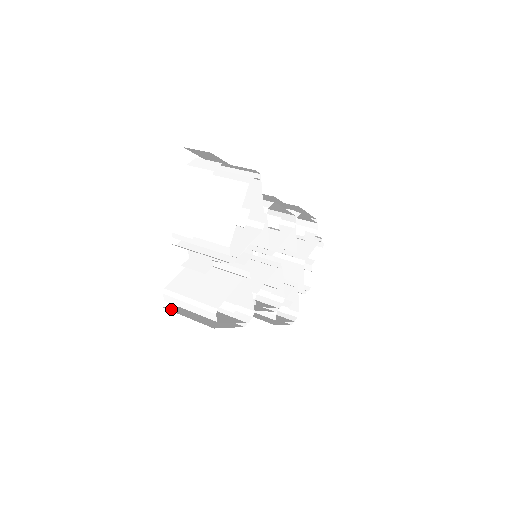
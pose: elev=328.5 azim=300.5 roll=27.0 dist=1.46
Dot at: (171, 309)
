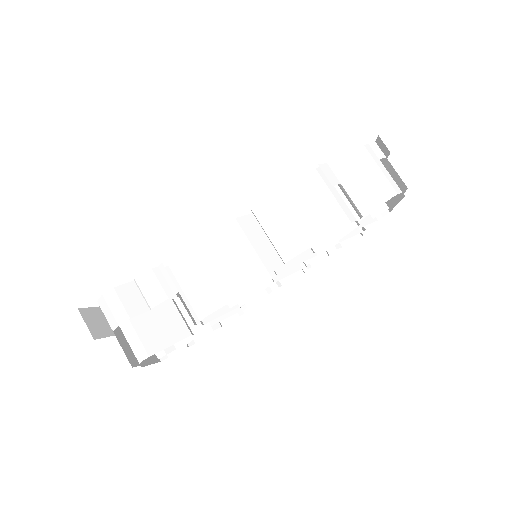
Dot at: occluded
